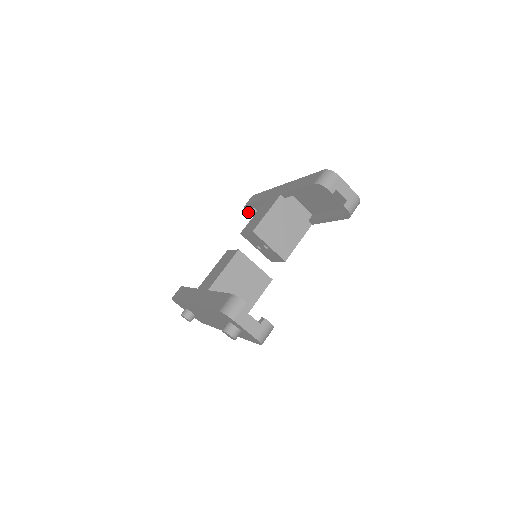
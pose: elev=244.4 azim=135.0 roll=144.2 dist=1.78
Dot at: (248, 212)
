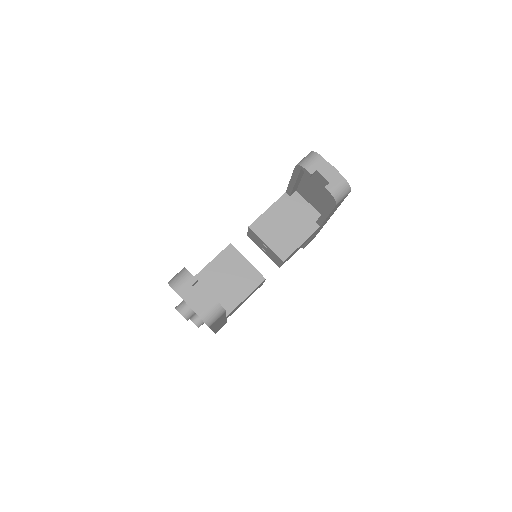
Dot at: occluded
